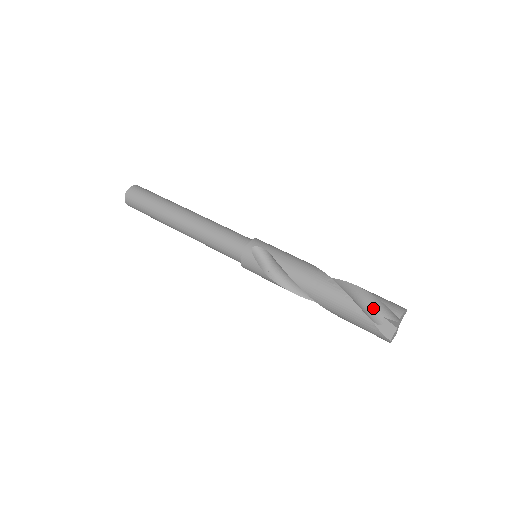
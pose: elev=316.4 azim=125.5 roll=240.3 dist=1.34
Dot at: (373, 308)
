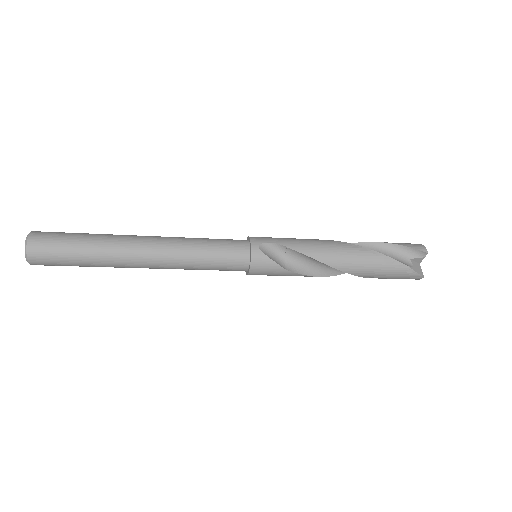
Dot at: (398, 255)
